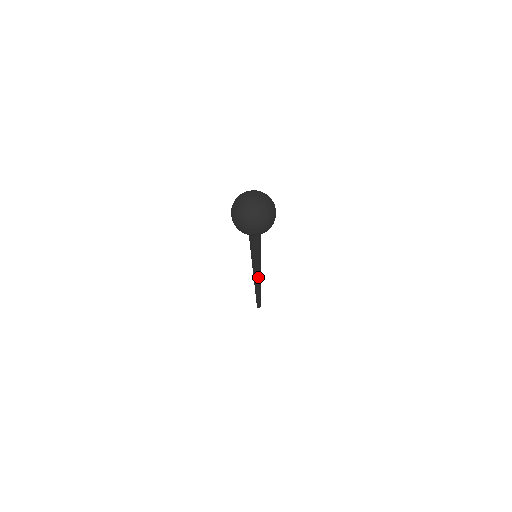
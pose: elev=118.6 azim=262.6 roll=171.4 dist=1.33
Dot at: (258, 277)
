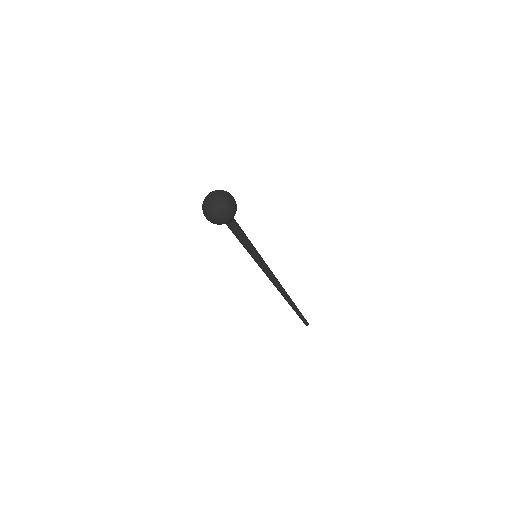
Dot at: (275, 280)
